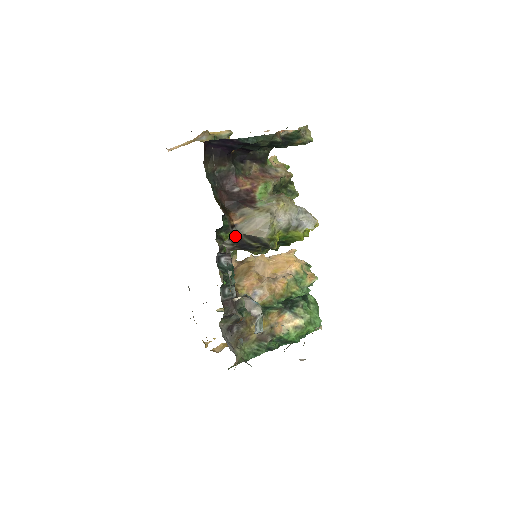
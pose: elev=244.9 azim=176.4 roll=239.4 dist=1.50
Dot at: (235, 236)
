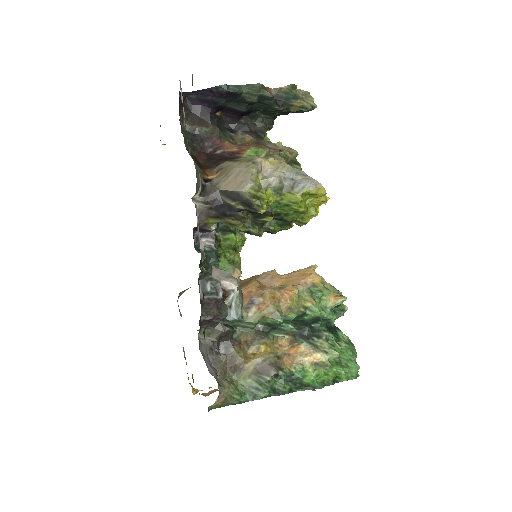
Dot at: (209, 193)
